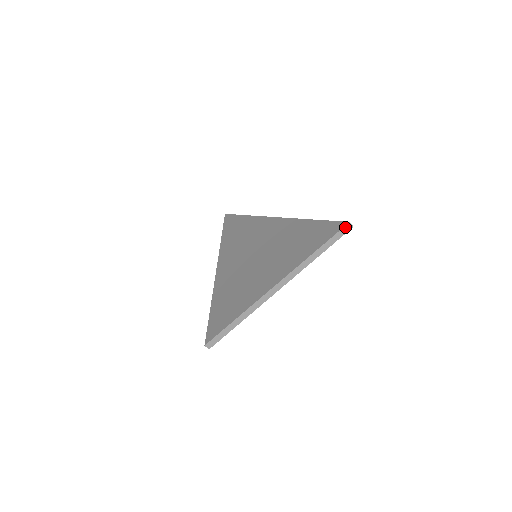
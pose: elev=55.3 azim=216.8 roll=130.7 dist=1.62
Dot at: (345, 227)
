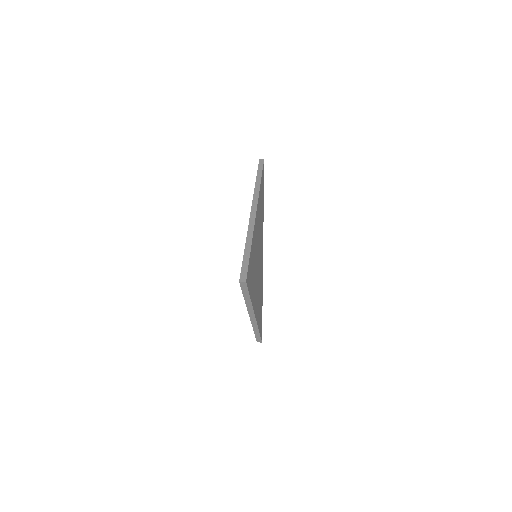
Dot at: (241, 284)
